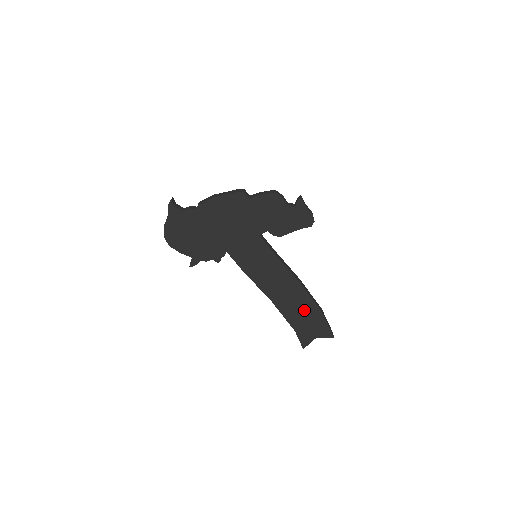
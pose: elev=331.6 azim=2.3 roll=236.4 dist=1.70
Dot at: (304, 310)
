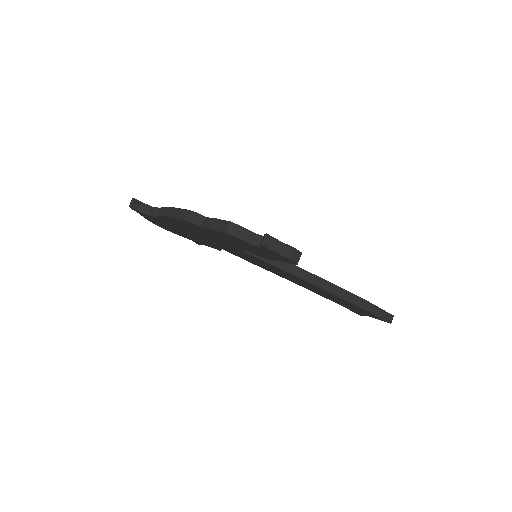
Dot at: (341, 301)
